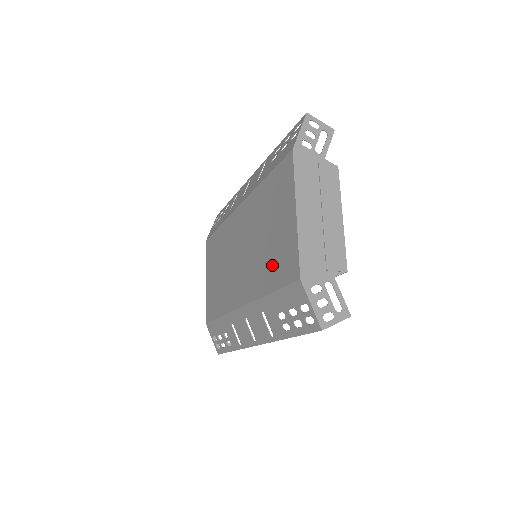
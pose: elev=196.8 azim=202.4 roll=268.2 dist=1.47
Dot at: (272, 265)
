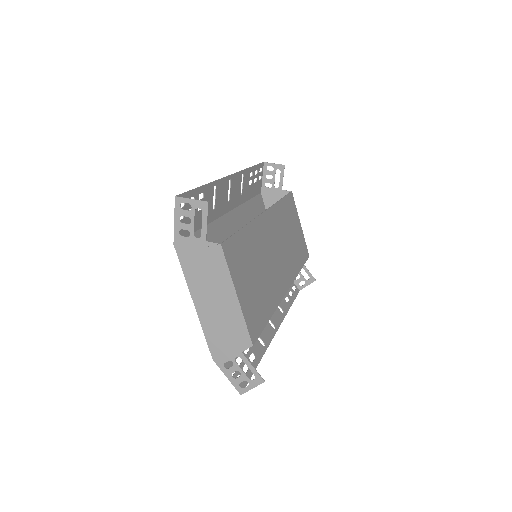
Dot at: occluded
